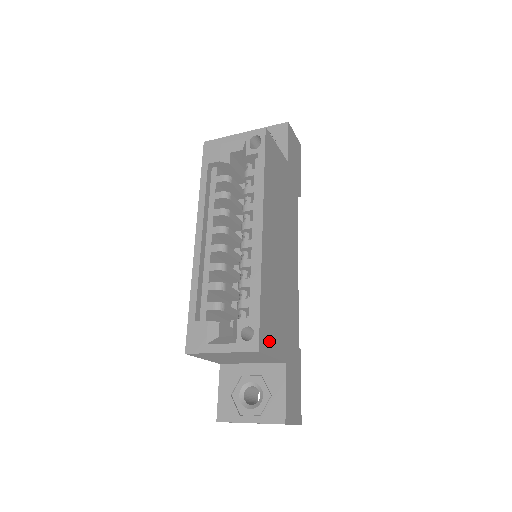
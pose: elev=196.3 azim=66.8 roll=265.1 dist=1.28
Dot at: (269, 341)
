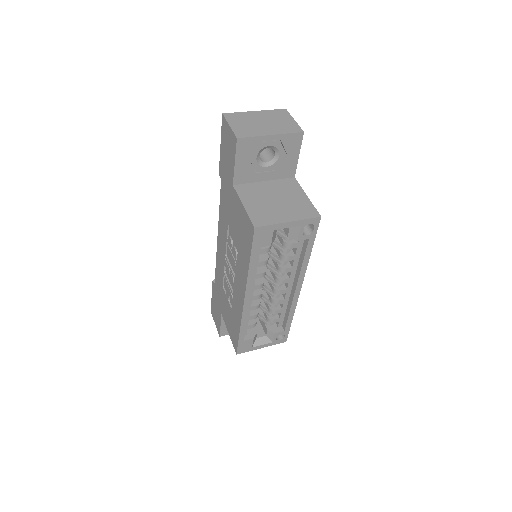
Dot at: occluded
